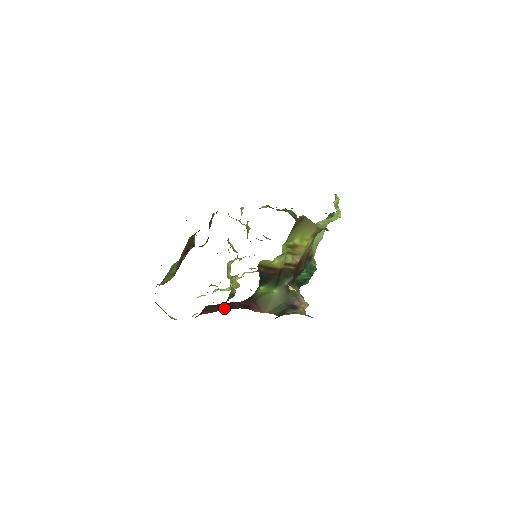
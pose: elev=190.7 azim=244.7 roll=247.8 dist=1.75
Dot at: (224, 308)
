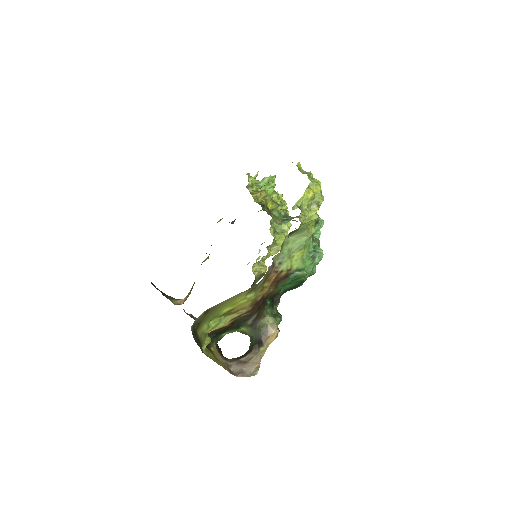
Dot at: occluded
